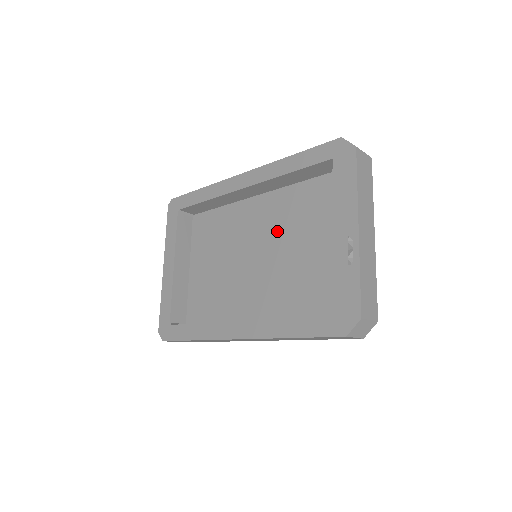
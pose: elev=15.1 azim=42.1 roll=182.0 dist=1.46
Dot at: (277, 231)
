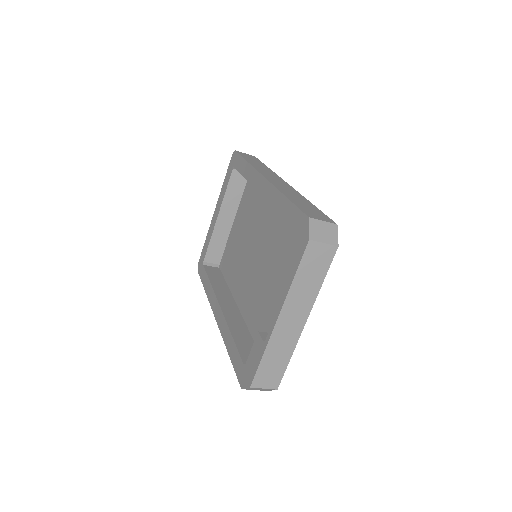
Dot at: (272, 248)
